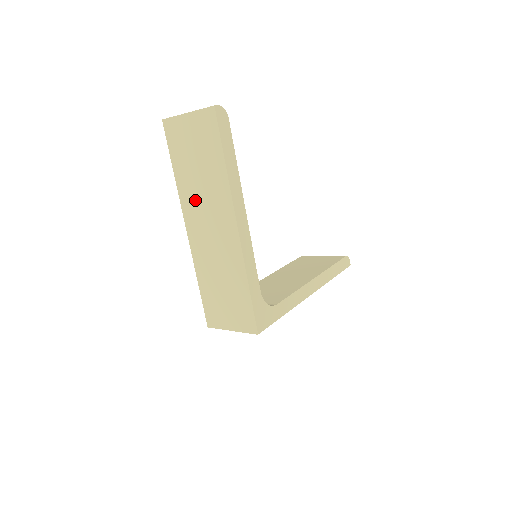
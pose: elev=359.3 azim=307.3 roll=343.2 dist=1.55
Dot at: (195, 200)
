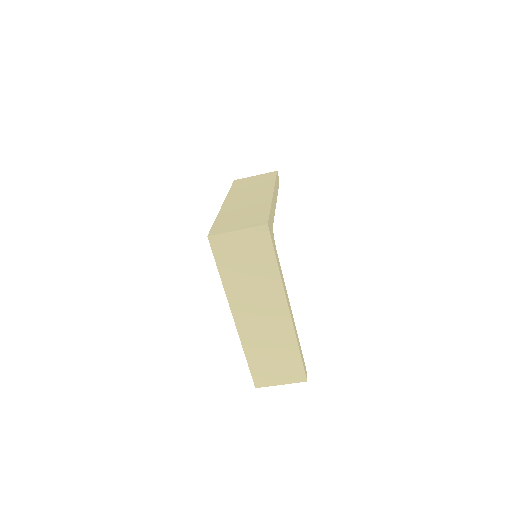
Dot at: (241, 193)
